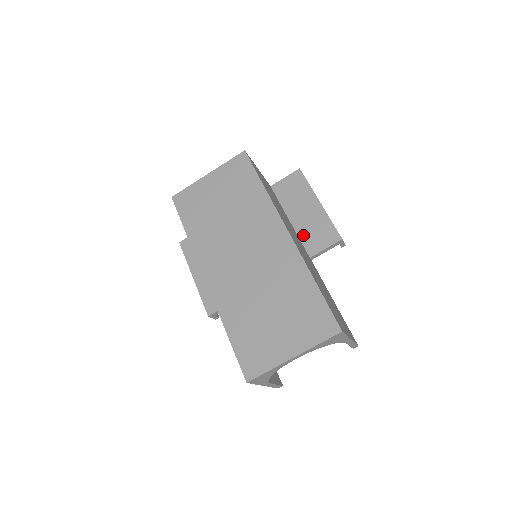
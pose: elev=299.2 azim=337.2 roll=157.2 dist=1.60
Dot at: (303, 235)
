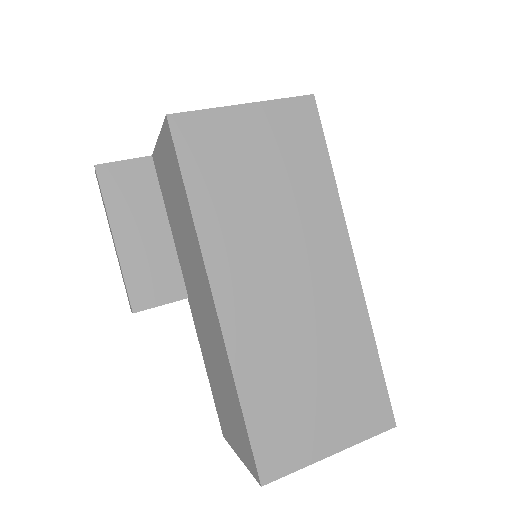
Dot at: occluded
